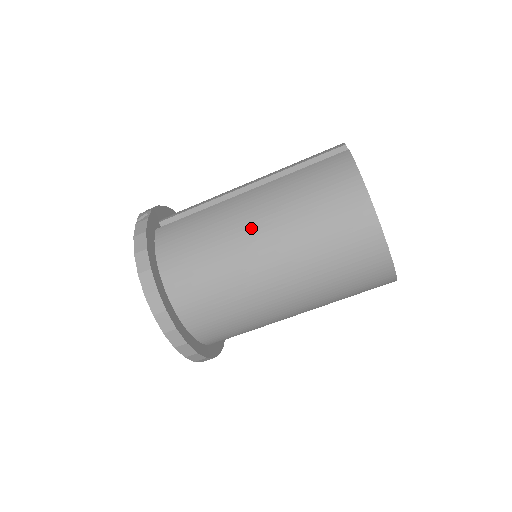
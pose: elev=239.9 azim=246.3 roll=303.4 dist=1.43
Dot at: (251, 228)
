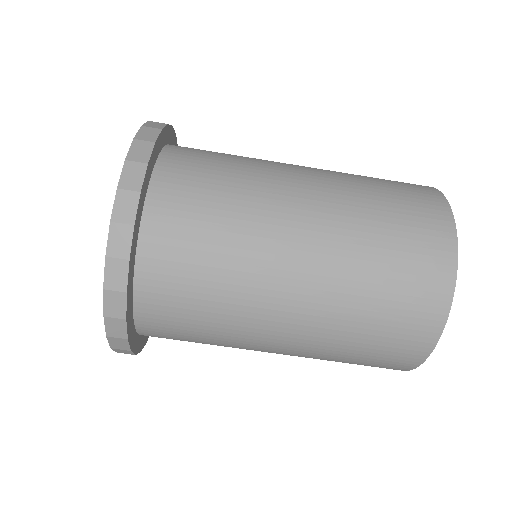
Dot at: (299, 169)
